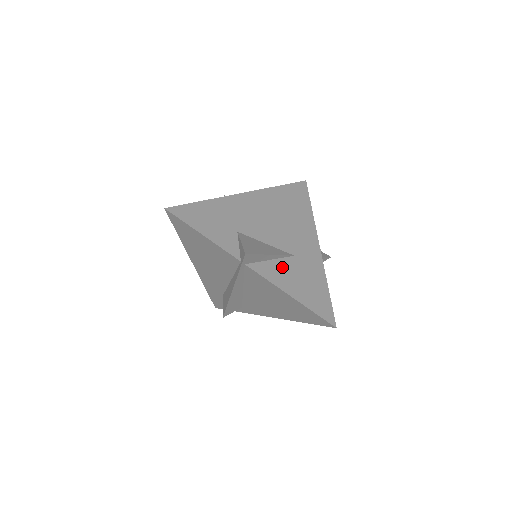
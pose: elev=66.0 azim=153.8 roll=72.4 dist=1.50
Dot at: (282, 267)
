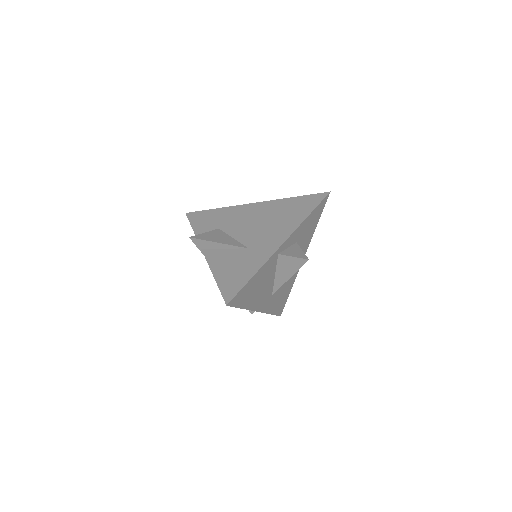
Dot at: (228, 255)
